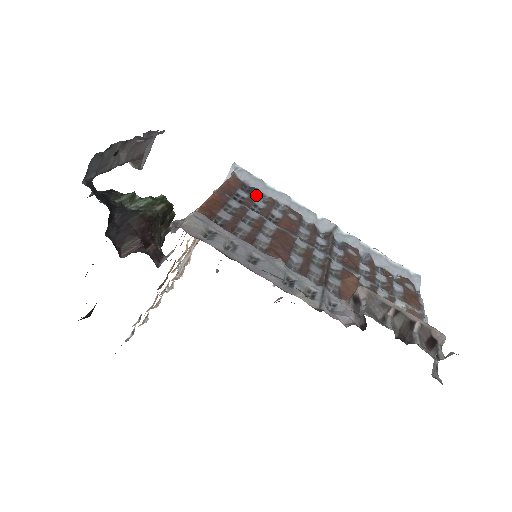
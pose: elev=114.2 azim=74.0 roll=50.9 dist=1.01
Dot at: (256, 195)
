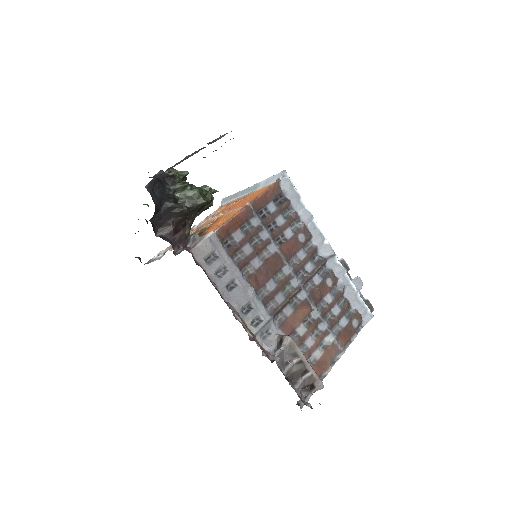
Dot at: (284, 209)
